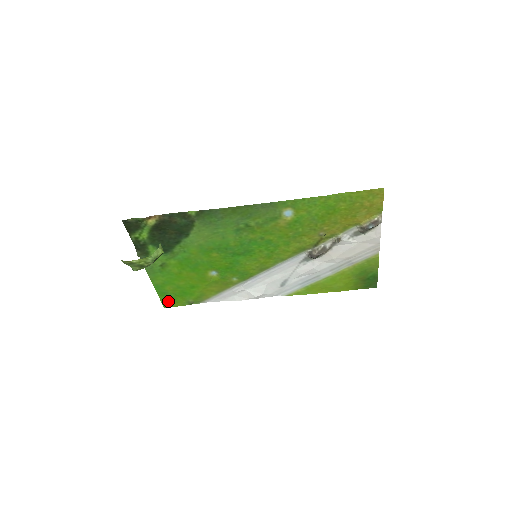
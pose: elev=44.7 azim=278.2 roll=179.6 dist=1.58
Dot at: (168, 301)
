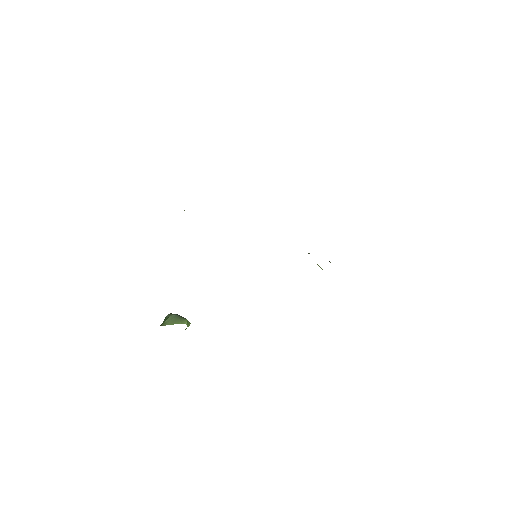
Dot at: occluded
